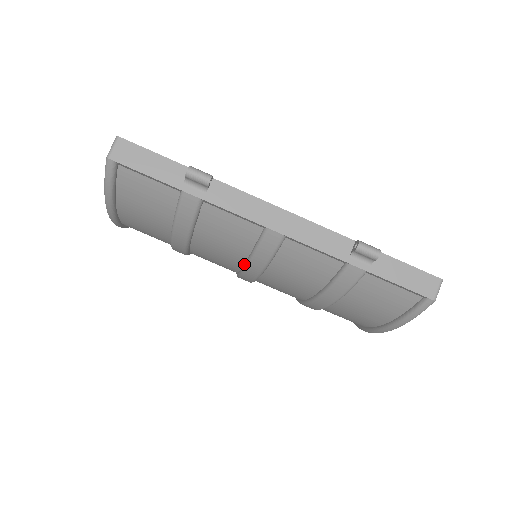
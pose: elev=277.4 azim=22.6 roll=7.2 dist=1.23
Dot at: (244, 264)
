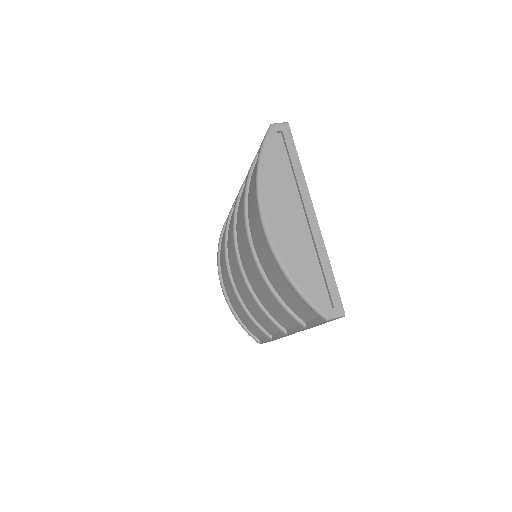
Dot at: occluded
